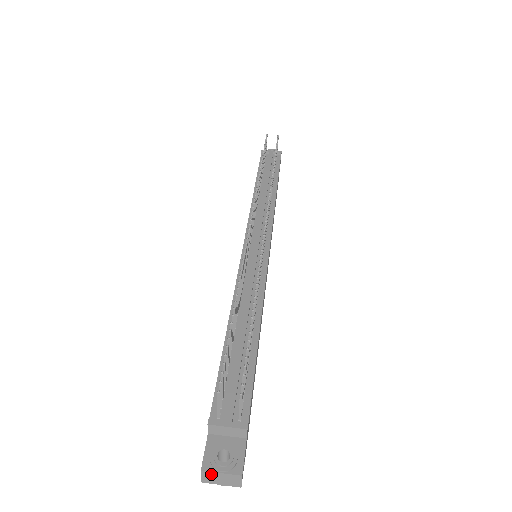
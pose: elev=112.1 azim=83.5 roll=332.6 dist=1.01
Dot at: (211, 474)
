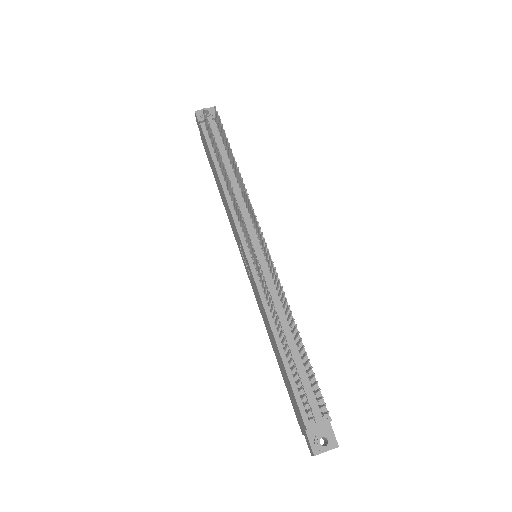
Dot at: occluded
